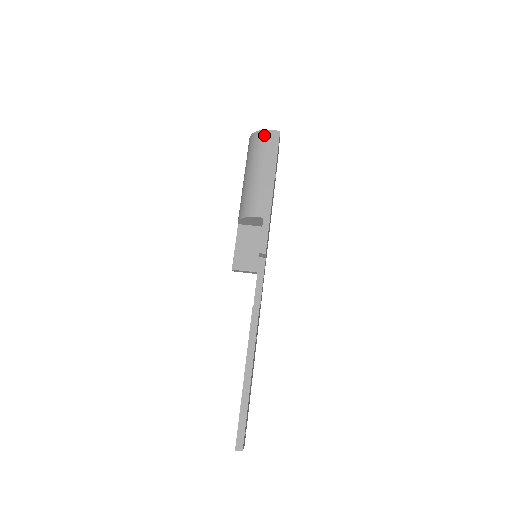
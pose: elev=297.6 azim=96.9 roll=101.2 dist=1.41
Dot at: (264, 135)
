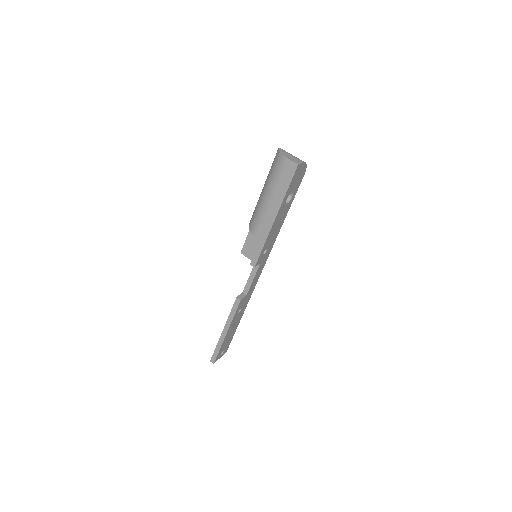
Dot at: (283, 162)
